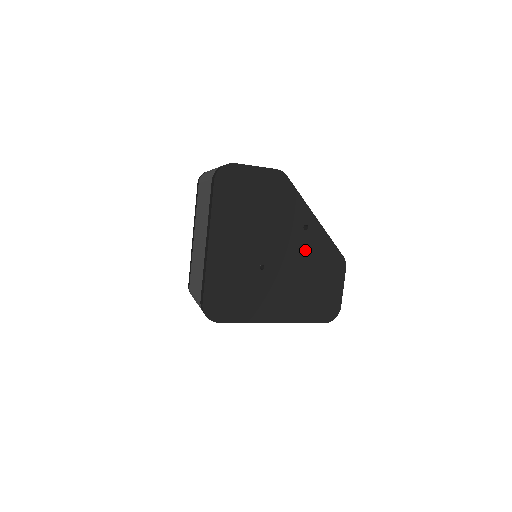
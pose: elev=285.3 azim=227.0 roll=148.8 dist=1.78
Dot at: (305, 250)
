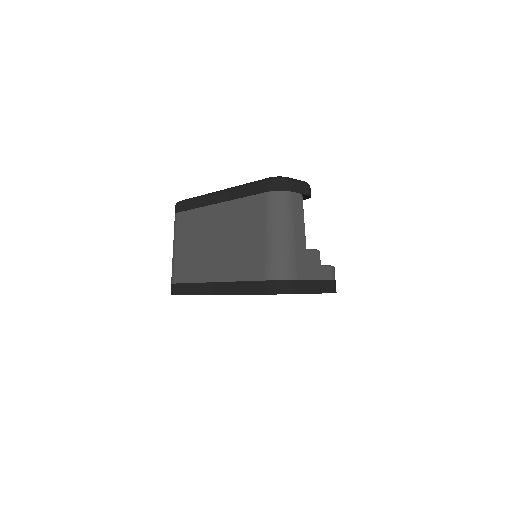
Dot at: occluded
